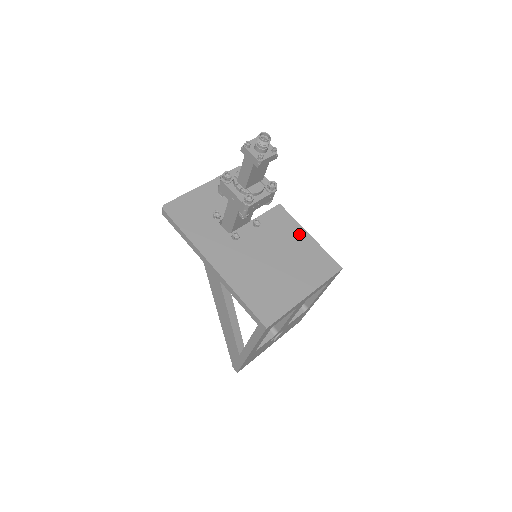
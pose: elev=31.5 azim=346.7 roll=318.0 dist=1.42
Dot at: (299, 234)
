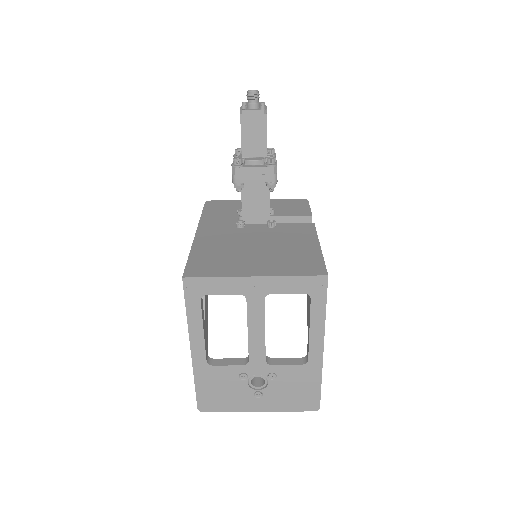
Dot at: (308, 242)
